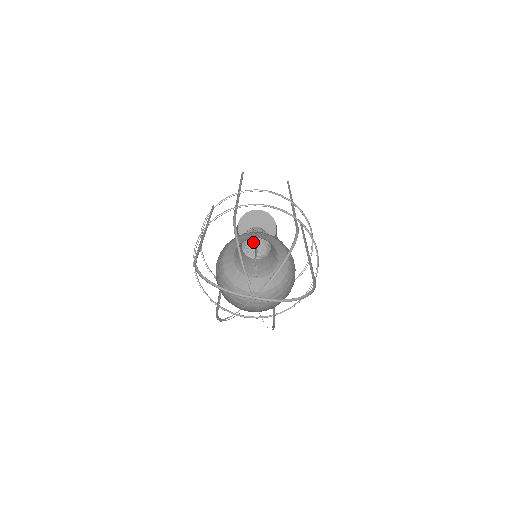
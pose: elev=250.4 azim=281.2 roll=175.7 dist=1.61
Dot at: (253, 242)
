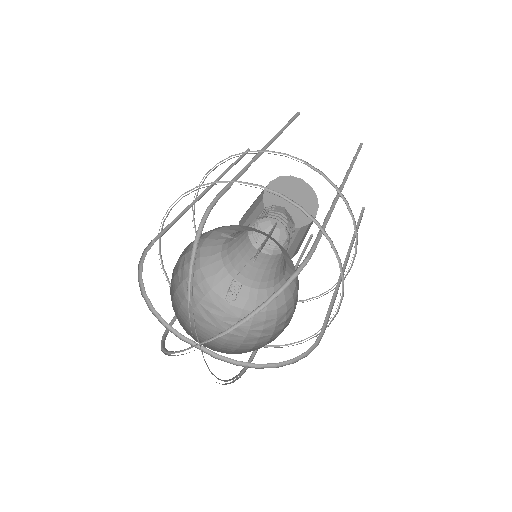
Dot at: (273, 224)
